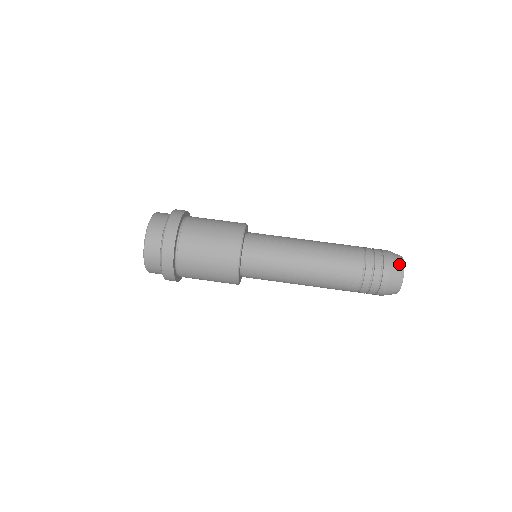
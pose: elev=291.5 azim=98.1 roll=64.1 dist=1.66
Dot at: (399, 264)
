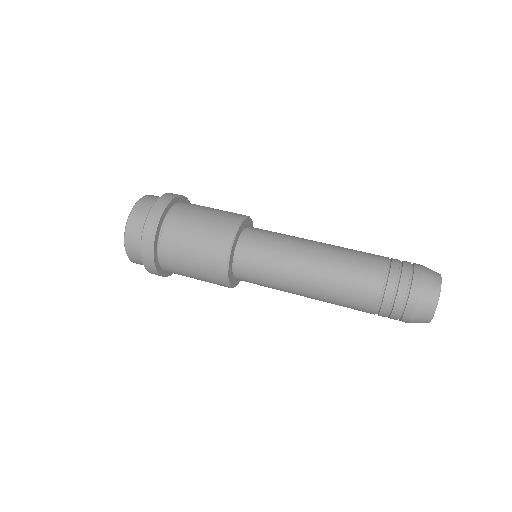
Dot at: occluded
